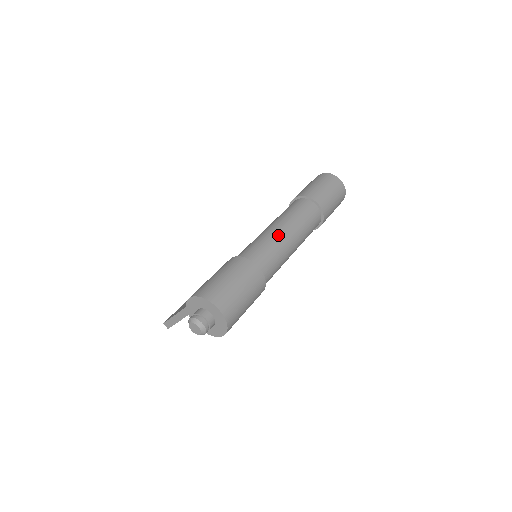
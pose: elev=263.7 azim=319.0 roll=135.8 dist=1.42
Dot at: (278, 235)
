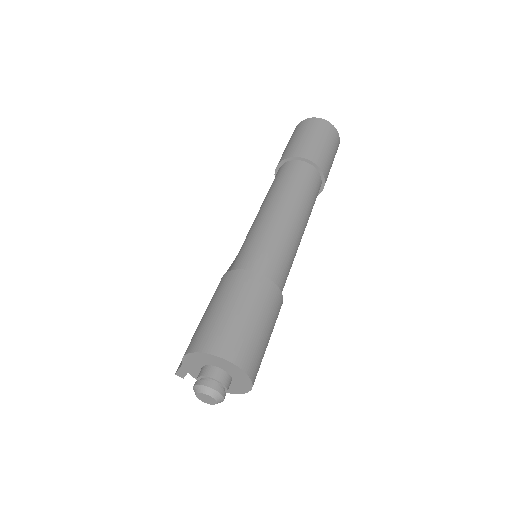
Dot at: (274, 221)
